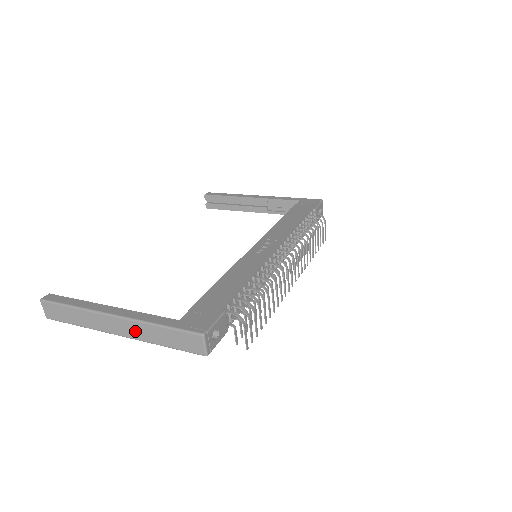
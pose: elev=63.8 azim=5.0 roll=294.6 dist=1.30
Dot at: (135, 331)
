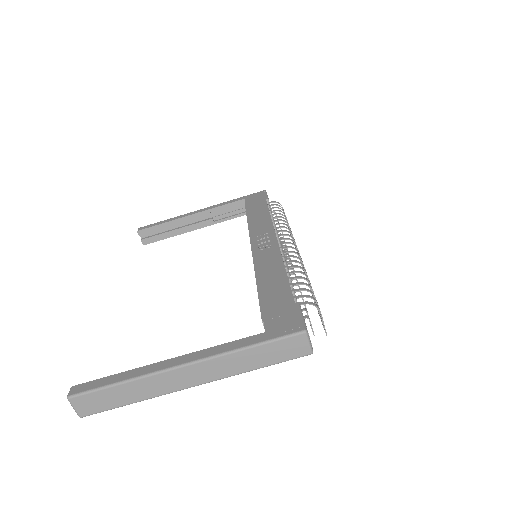
Dot at: (217, 369)
